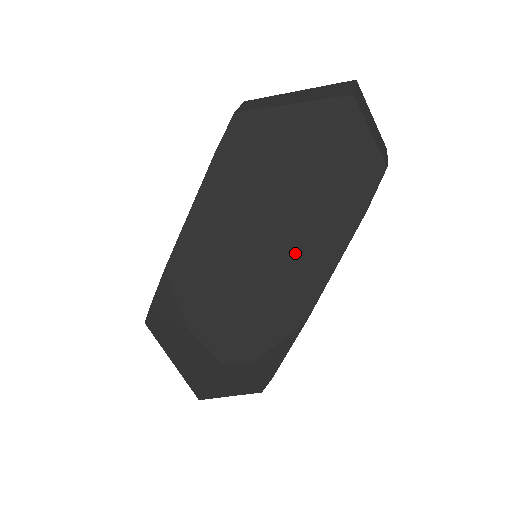
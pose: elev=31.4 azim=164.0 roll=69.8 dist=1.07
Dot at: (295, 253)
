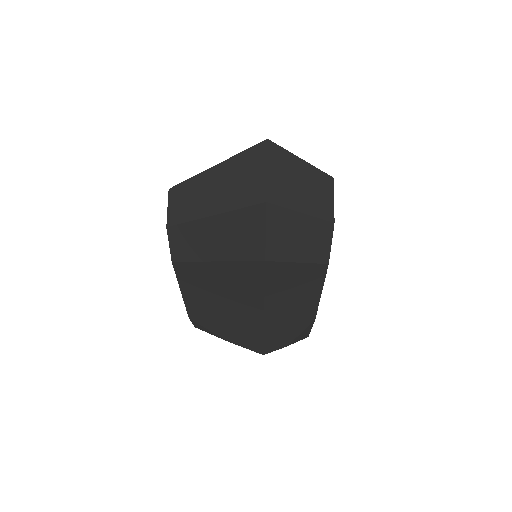
Dot at: (280, 304)
